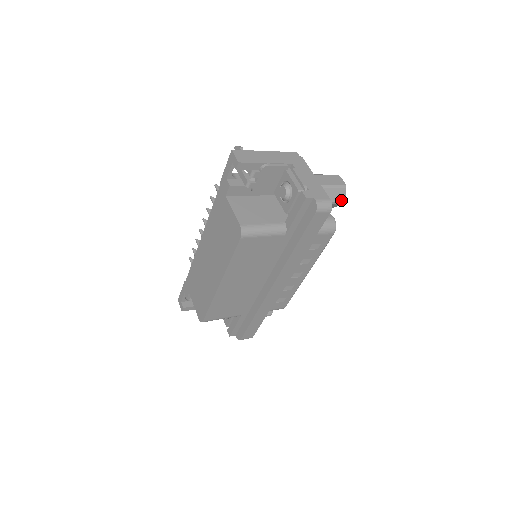
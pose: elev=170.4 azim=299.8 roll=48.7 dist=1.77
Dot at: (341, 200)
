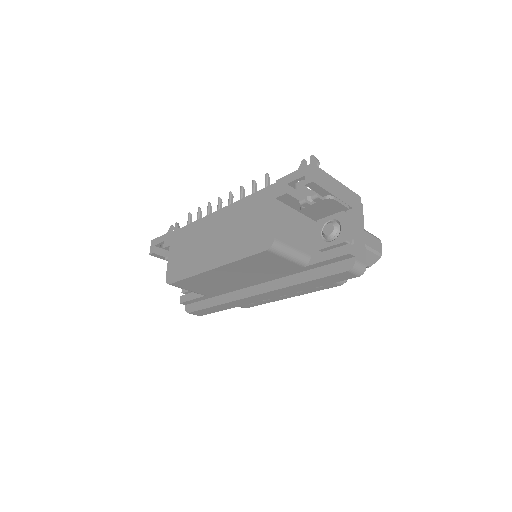
Dot at: (369, 265)
